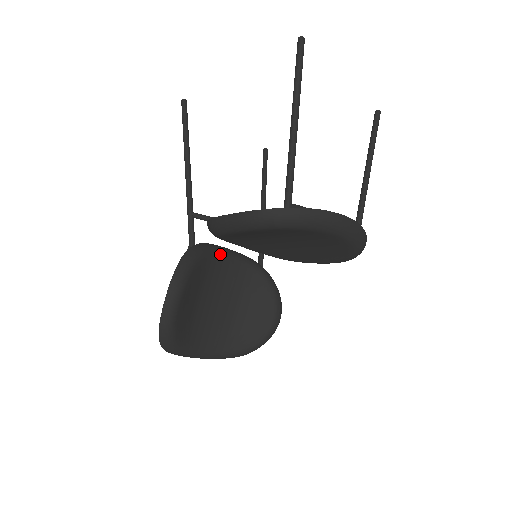
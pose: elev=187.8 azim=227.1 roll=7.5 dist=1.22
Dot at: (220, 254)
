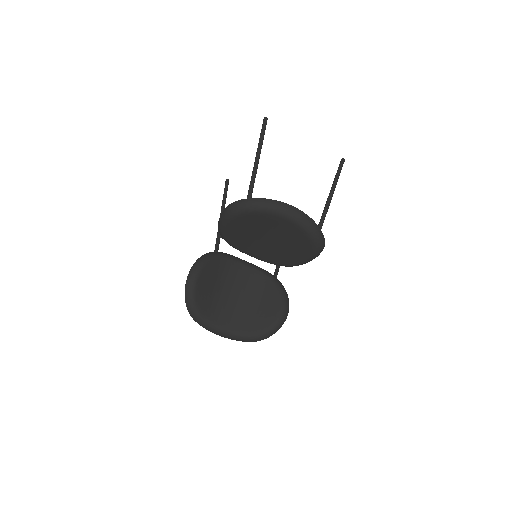
Dot at: (237, 261)
